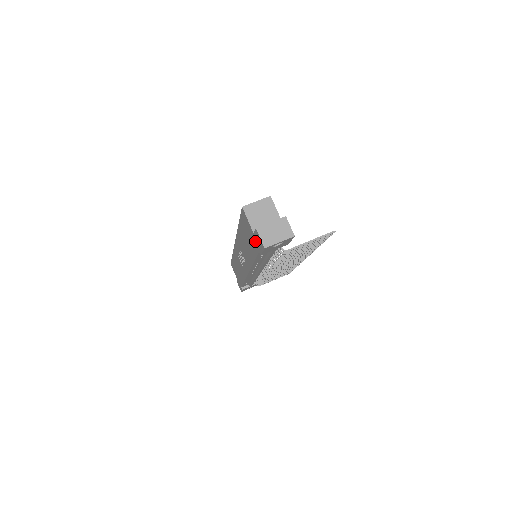
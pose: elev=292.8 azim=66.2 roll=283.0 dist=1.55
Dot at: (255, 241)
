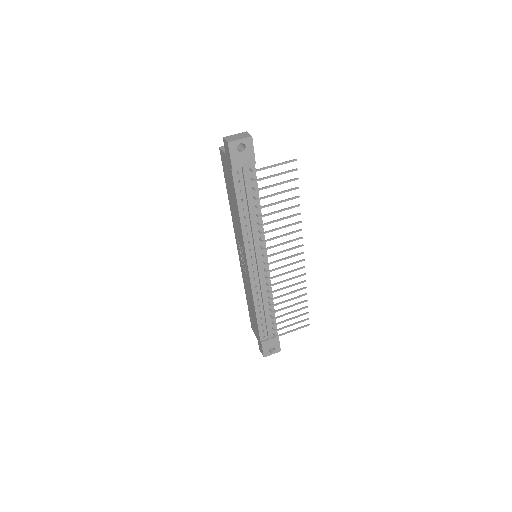
Dot at: (228, 162)
